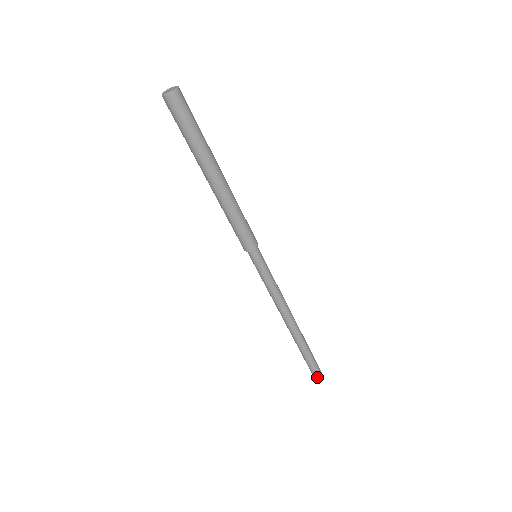
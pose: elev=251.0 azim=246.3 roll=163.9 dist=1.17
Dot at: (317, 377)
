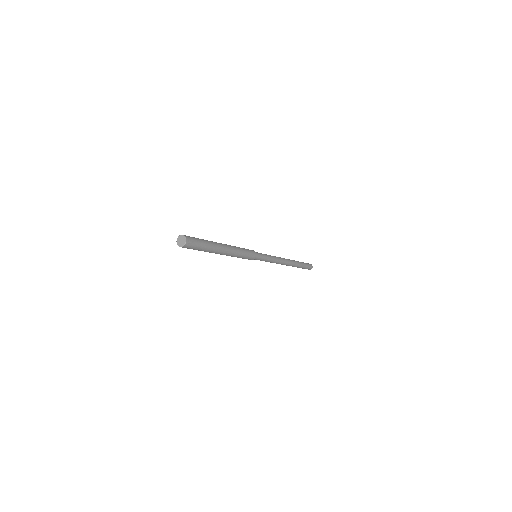
Dot at: (309, 269)
